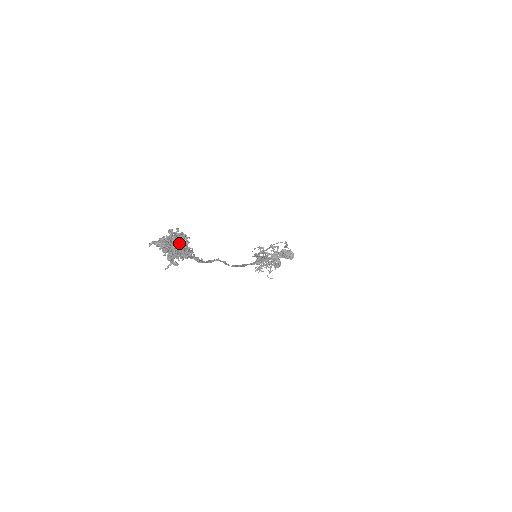
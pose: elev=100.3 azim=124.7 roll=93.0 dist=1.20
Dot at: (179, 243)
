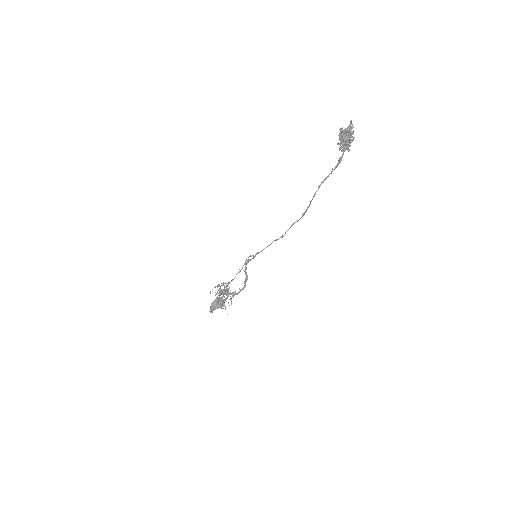
Dot at: occluded
